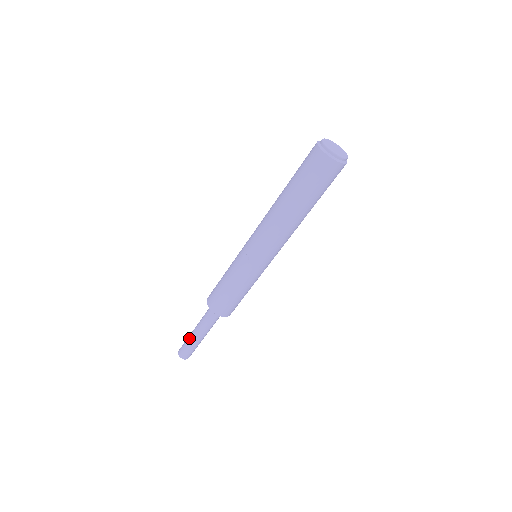
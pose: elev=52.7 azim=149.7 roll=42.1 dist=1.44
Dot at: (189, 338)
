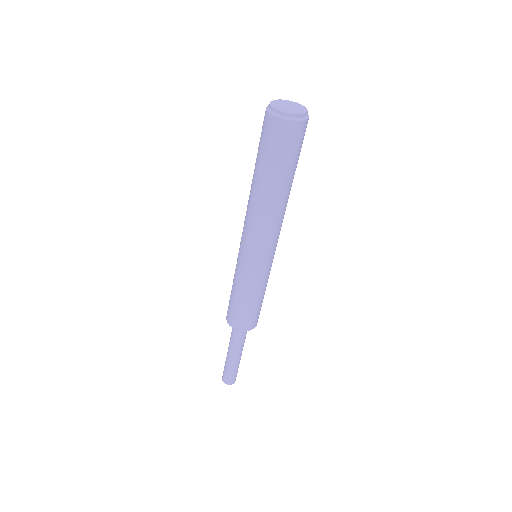
Dot at: (227, 363)
